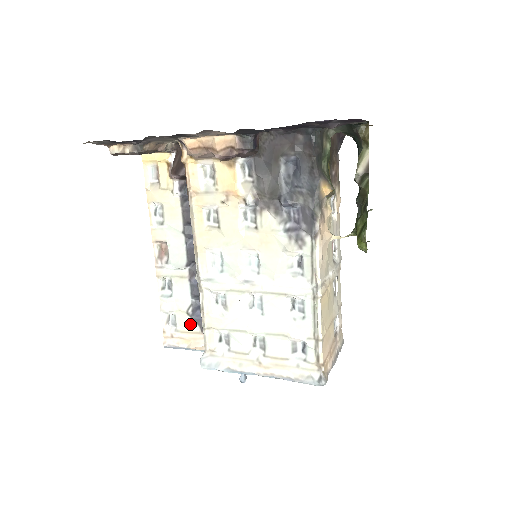
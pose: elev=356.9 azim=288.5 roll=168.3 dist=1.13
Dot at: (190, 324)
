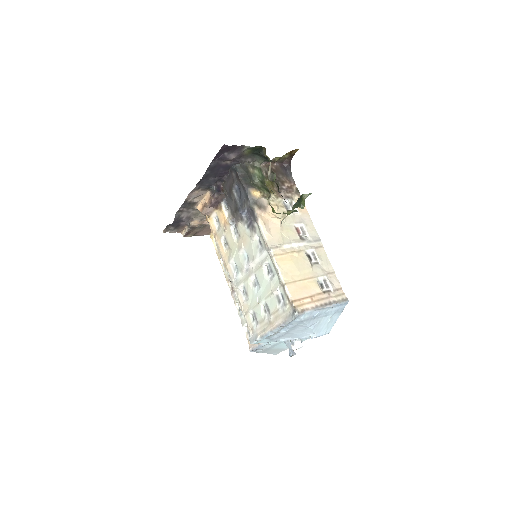
Dot at: occluded
